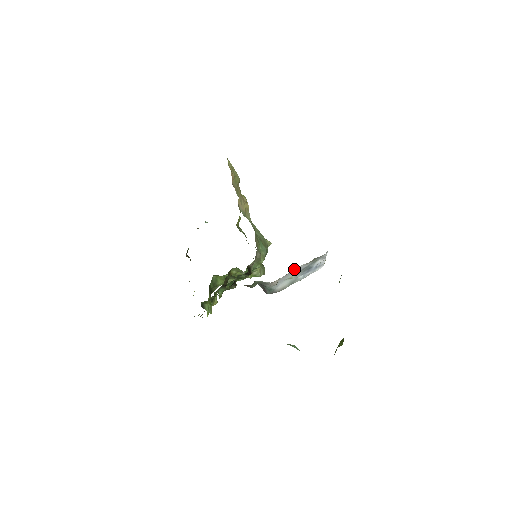
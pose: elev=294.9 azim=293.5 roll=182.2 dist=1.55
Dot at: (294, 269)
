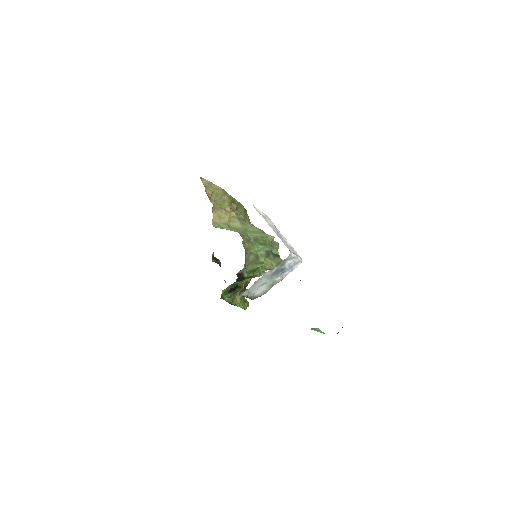
Dot at: (259, 278)
